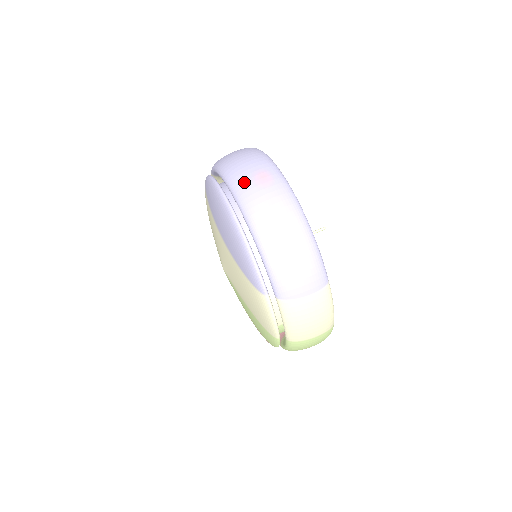
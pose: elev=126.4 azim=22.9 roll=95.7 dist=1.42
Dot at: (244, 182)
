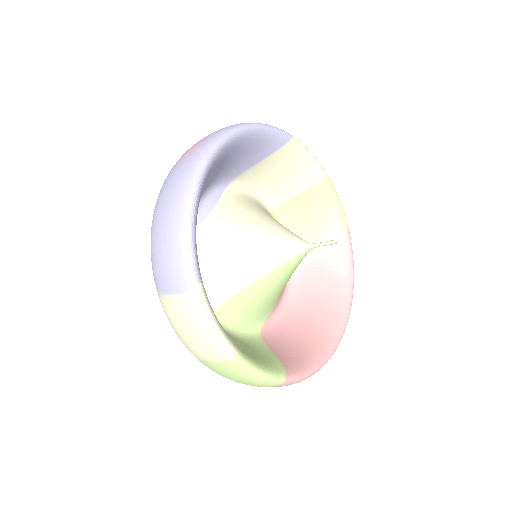
Dot at: (184, 153)
